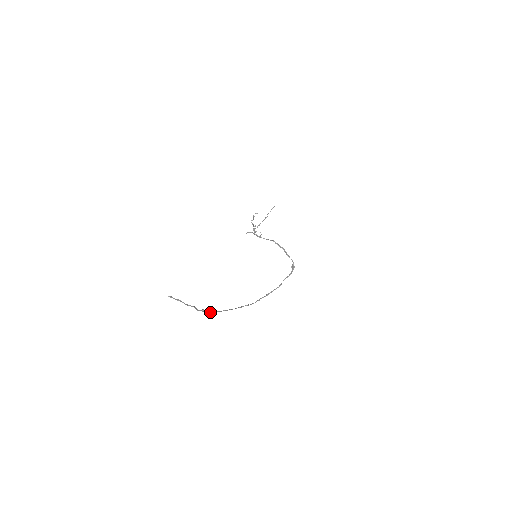
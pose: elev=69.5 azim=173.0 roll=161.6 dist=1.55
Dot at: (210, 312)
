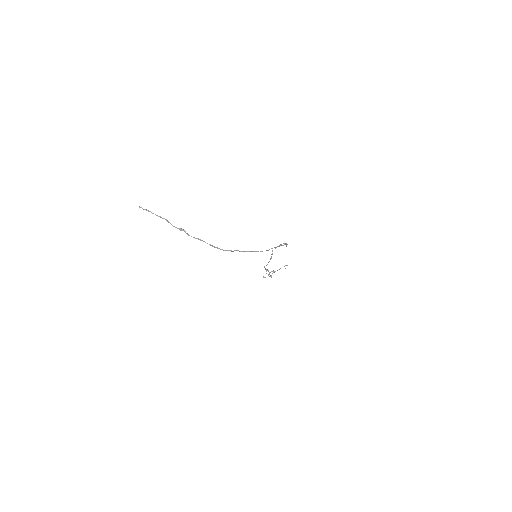
Dot at: occluded
